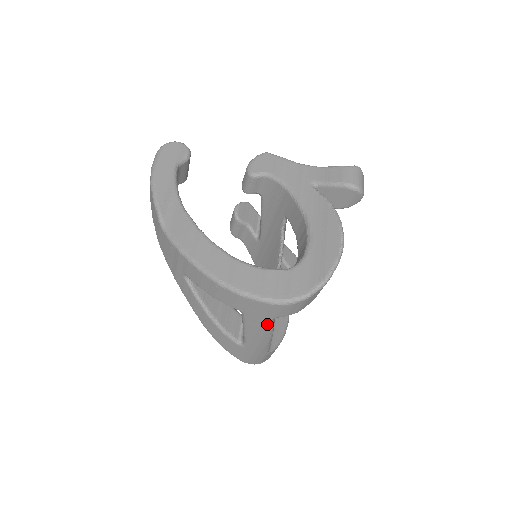
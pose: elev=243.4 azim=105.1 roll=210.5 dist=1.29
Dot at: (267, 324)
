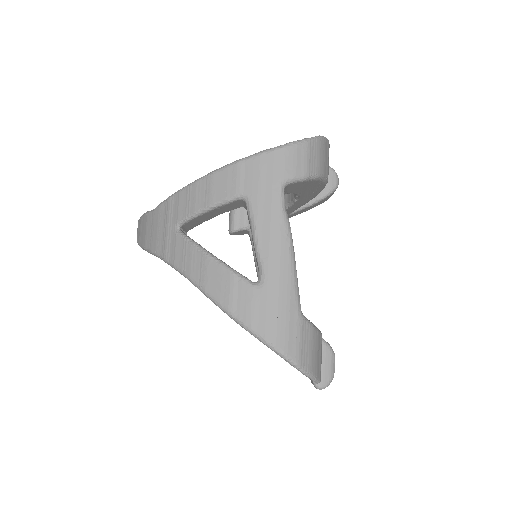
Dot at: (278, 201)
